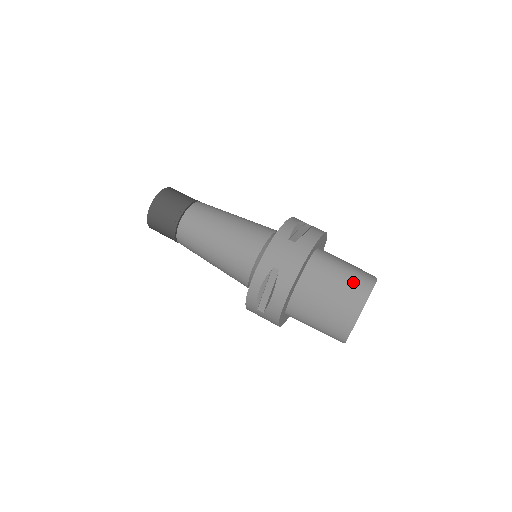
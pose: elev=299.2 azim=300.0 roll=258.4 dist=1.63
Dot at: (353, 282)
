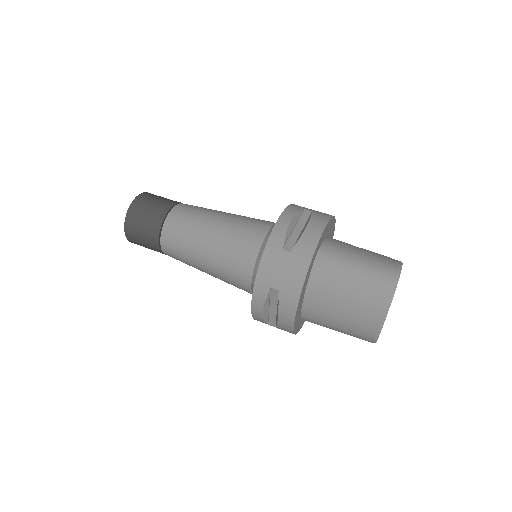
Dot at: (370, 284)
